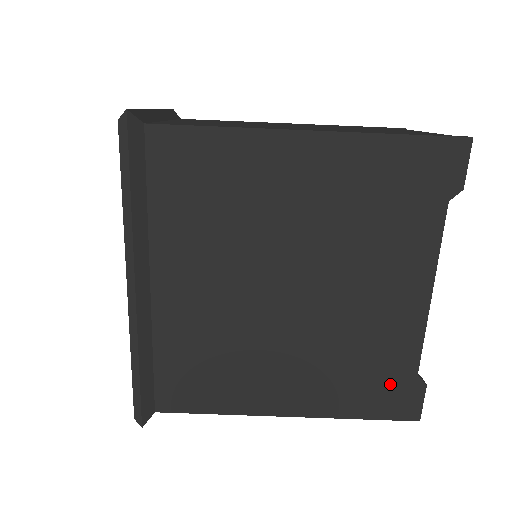
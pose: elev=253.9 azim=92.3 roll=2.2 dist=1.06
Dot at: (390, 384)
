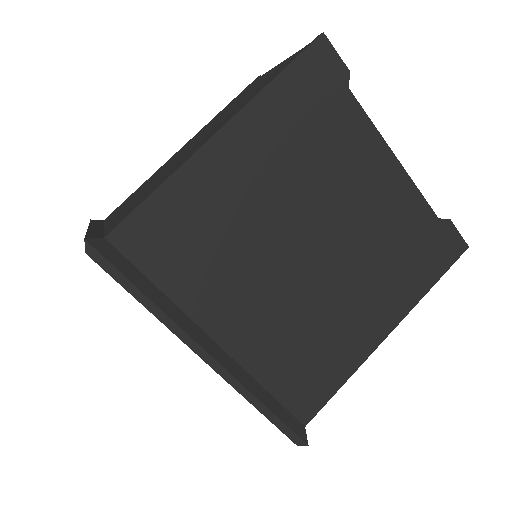
Dot at: (429, 243)
